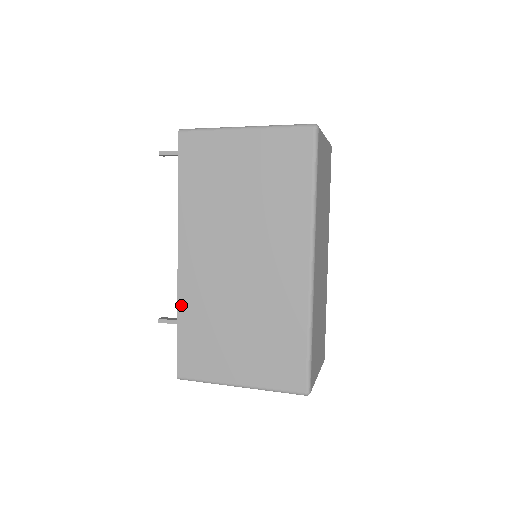
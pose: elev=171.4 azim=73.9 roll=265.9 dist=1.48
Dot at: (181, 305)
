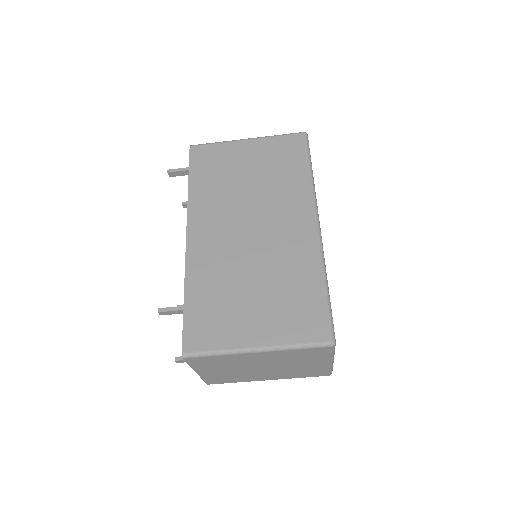
Dot at: (189, 278)
